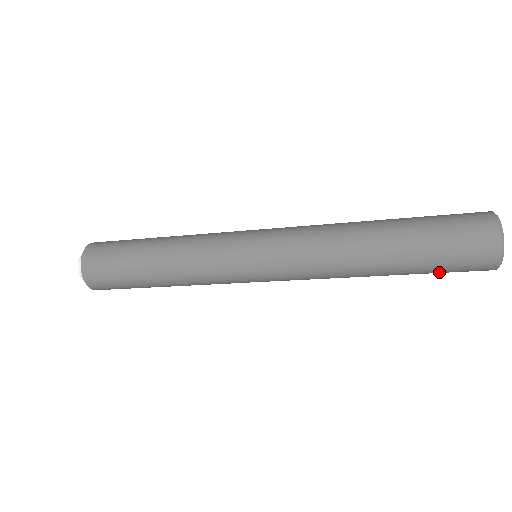
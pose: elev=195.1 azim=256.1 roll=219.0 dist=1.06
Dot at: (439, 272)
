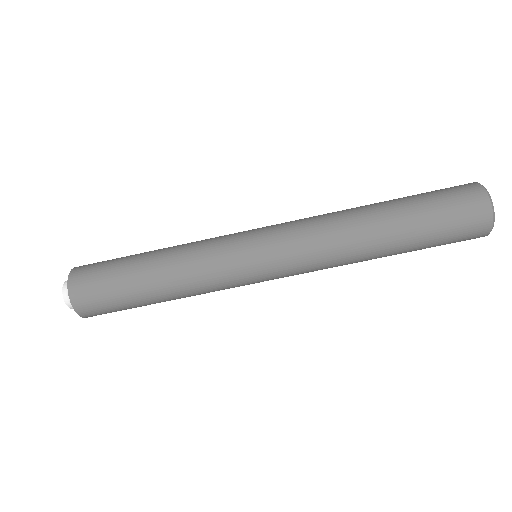
Dot at: (440, 229)
